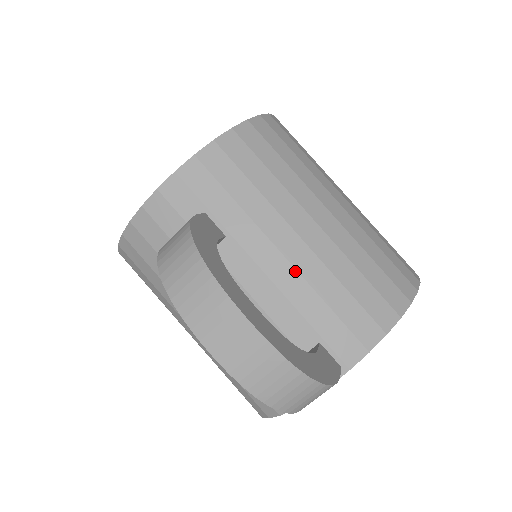
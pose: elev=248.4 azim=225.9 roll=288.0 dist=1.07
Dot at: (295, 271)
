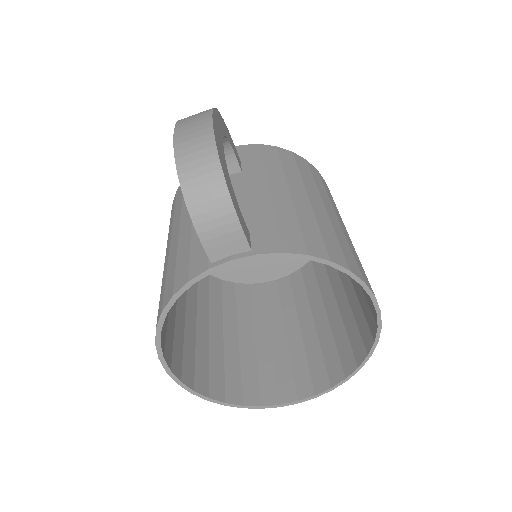
Dot at: (270, 197)
